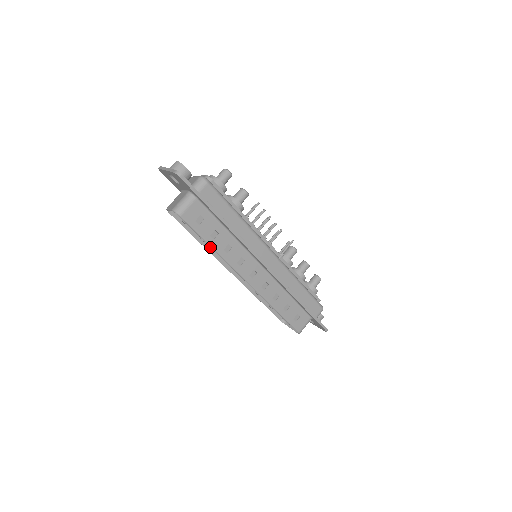
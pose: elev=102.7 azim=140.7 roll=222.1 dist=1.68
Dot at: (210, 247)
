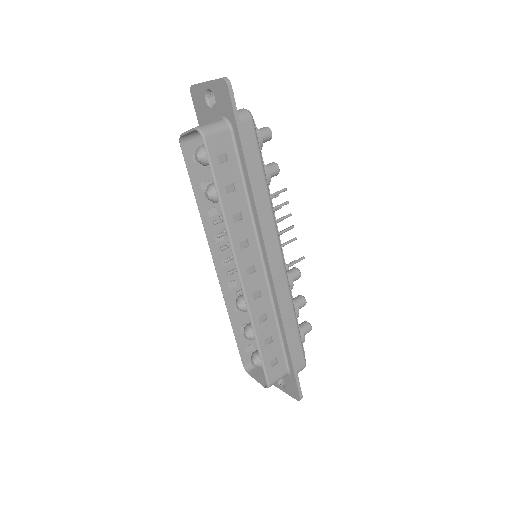
Dot at: (206, 218)
